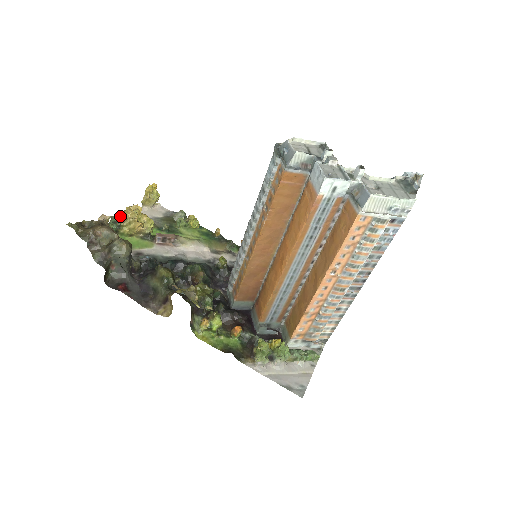
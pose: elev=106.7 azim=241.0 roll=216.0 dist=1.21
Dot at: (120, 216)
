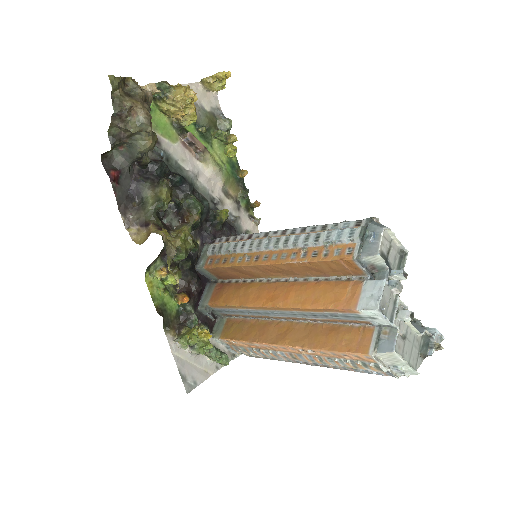
Dot at: (170, 89)
